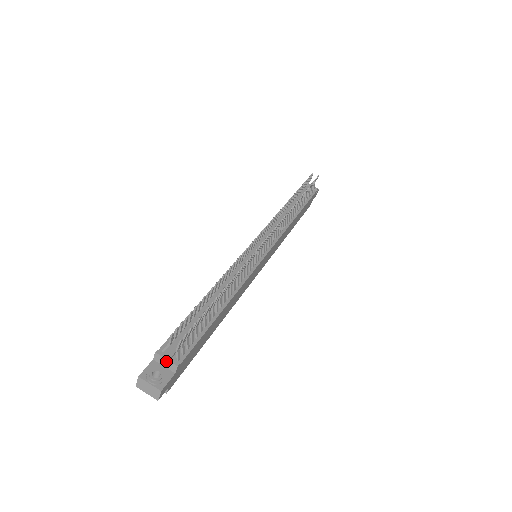
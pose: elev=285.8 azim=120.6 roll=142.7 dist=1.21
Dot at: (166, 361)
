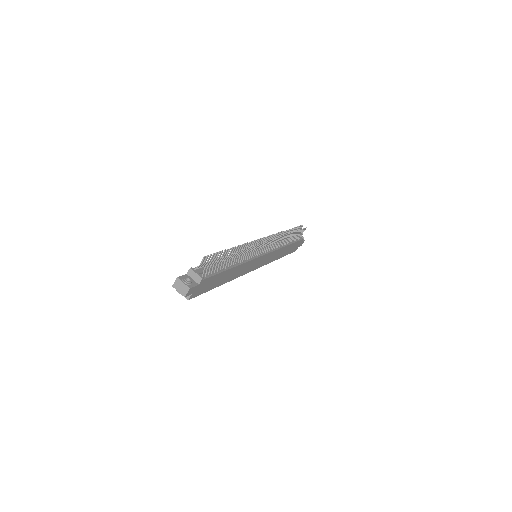
Dot at: (196, 275)
